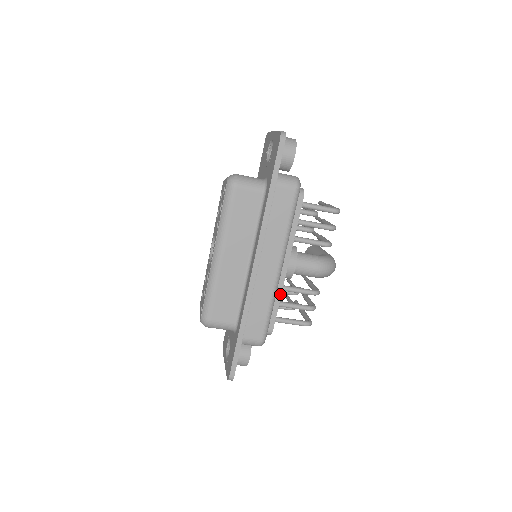
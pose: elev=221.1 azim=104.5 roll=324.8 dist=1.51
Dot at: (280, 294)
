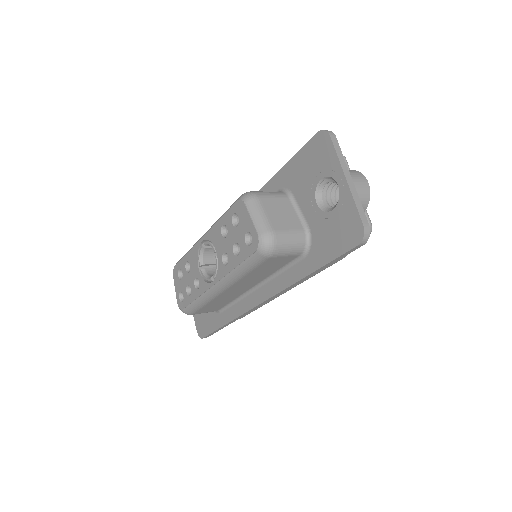
Dot at: occluded
